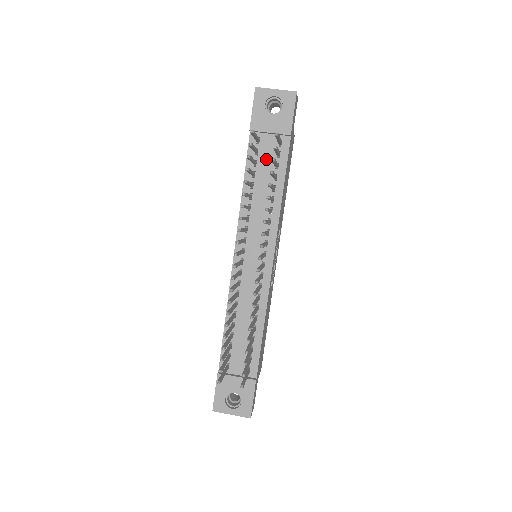
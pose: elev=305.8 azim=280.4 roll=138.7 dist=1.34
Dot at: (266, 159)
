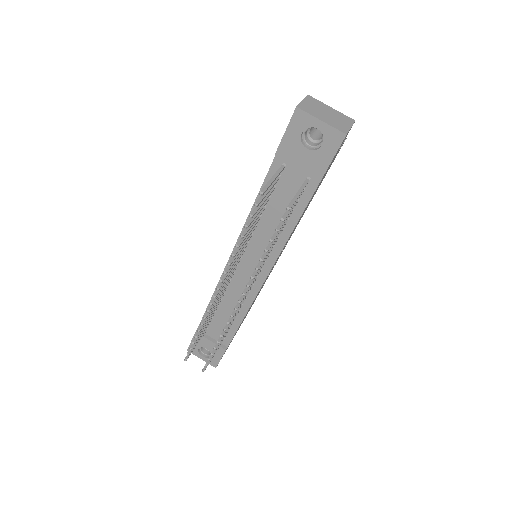
Dot at: (286, 189)
